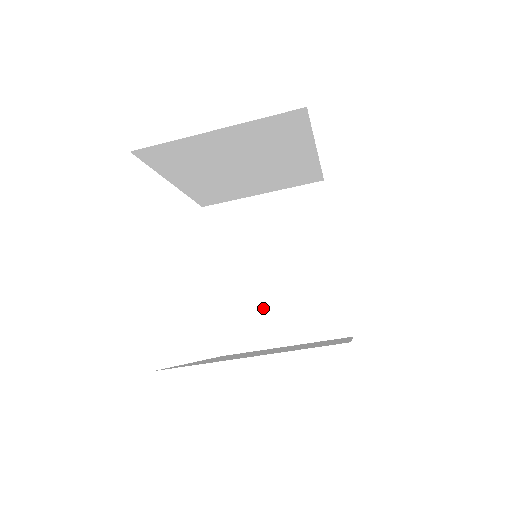
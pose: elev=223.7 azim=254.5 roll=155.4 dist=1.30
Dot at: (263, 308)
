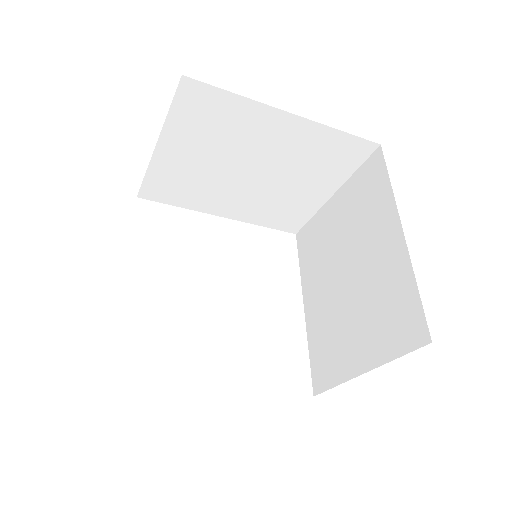
Dot at: (341, 327)
